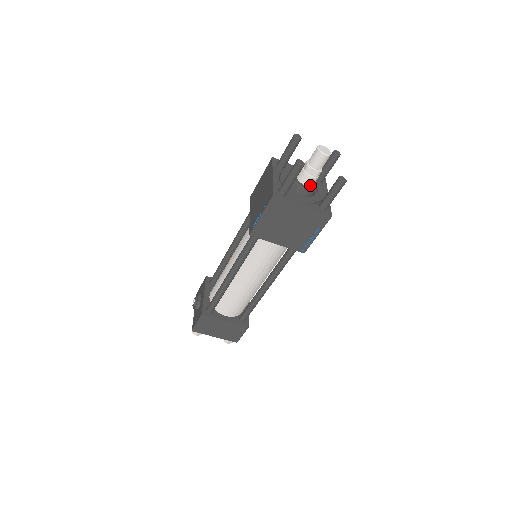
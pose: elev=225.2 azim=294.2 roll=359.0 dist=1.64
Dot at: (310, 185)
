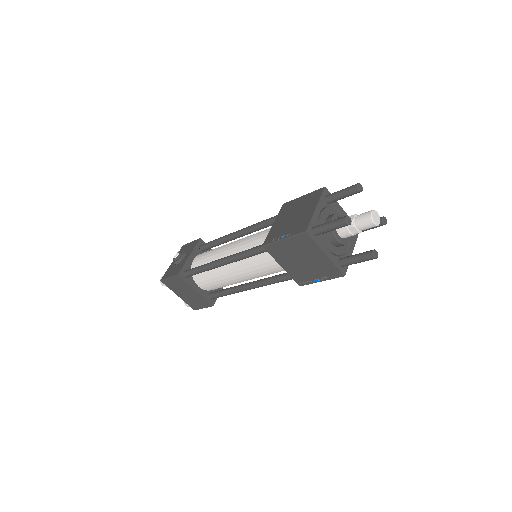
Dot at: (343, 237)
